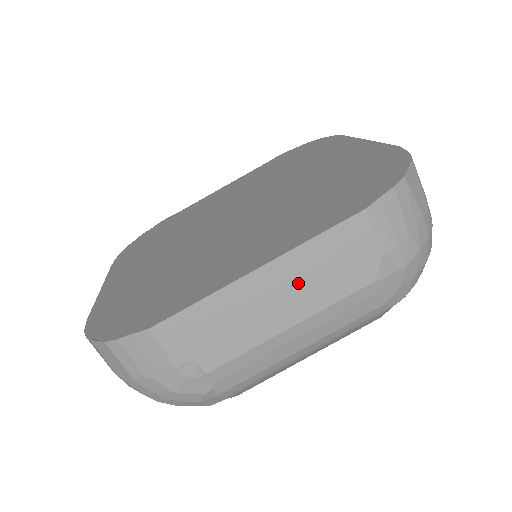
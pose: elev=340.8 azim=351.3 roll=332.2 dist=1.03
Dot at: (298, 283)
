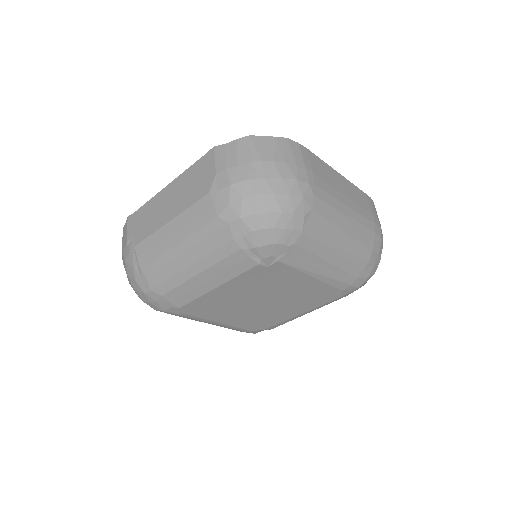
Dot at: (178, 192)
